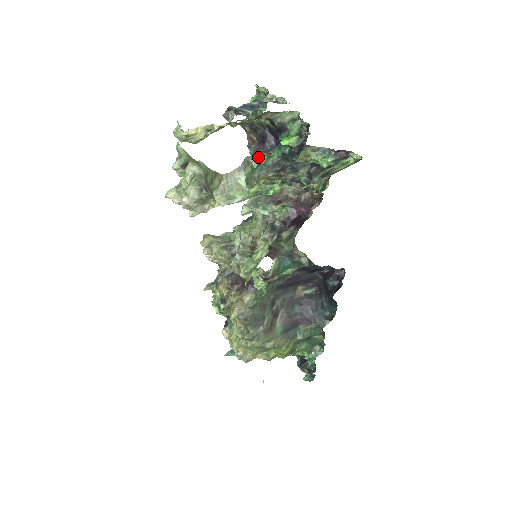
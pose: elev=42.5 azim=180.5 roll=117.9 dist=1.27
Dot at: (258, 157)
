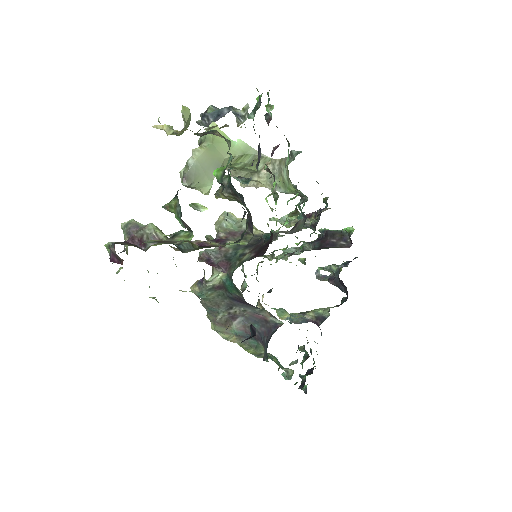
Dot at: occluded
